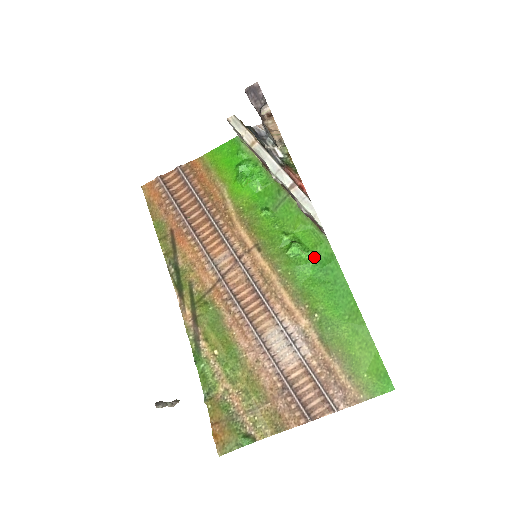
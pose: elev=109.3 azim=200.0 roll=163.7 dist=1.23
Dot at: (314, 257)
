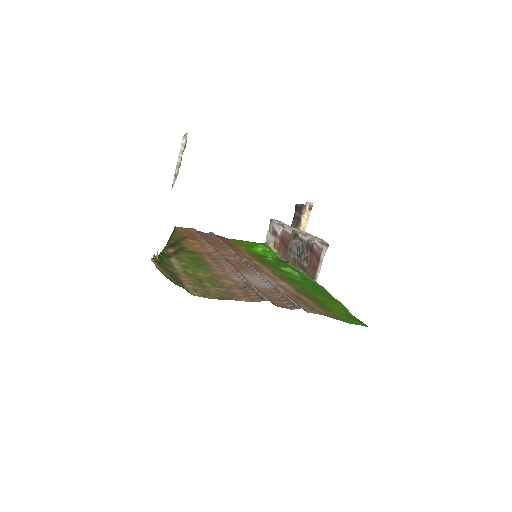
Dot at: (304, 279)
